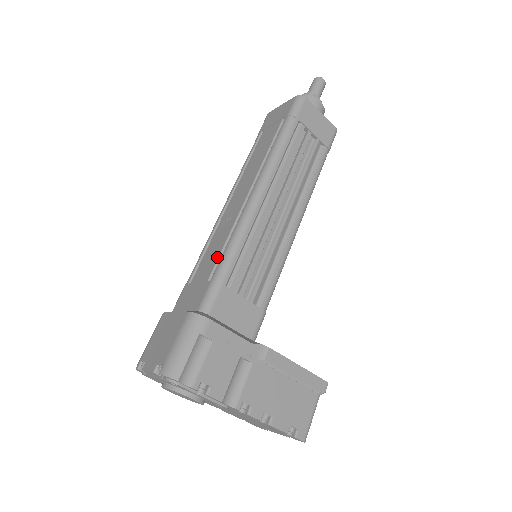
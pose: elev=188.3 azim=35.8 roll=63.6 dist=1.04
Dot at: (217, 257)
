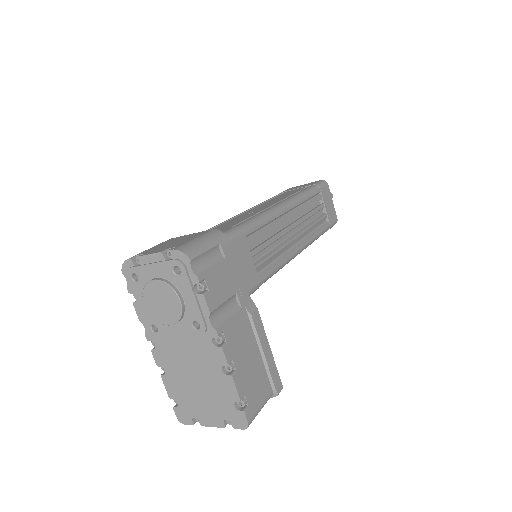
Dot at: (240, 221)
